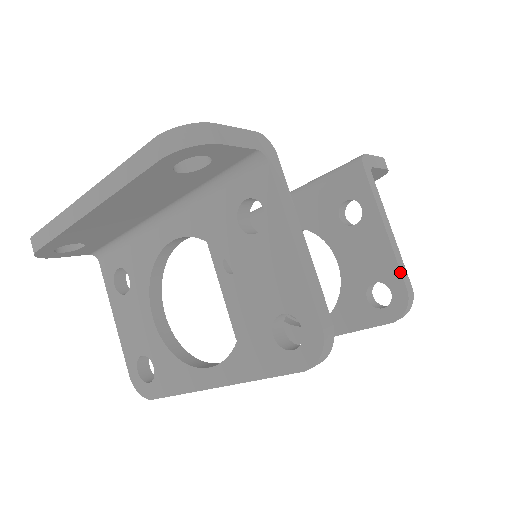
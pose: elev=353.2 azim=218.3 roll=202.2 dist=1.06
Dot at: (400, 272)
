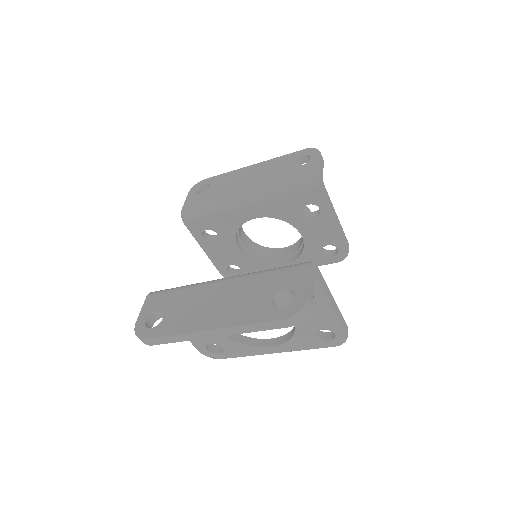
Dot at: (344, 241)
